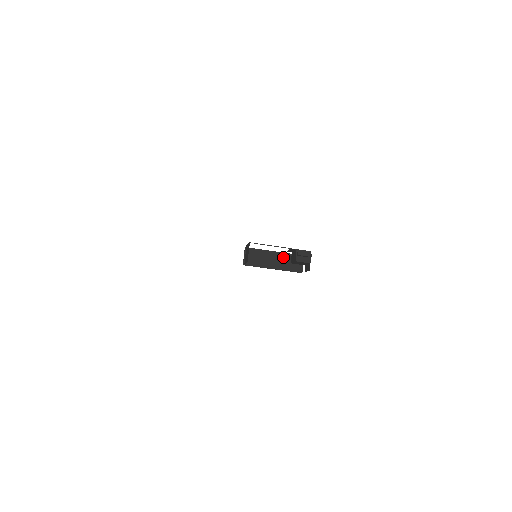
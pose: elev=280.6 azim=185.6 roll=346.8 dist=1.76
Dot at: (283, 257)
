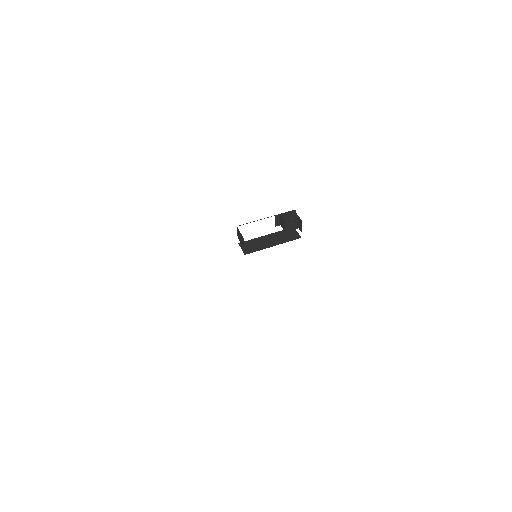
Dot at: (276, 235)
